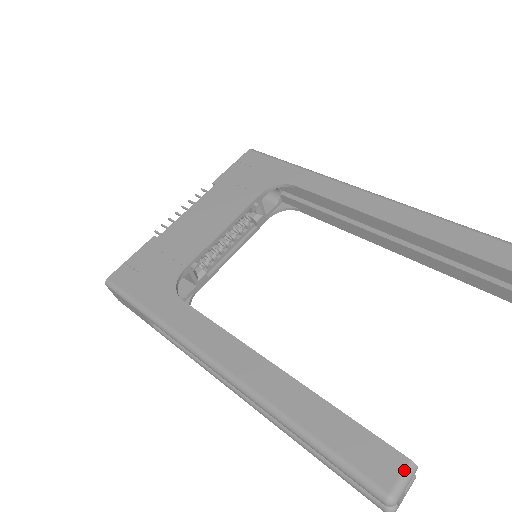
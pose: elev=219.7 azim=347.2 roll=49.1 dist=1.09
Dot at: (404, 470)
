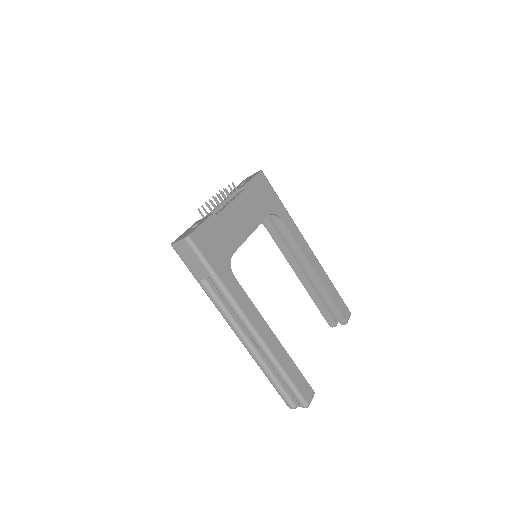
Dot at: (313, 396)
